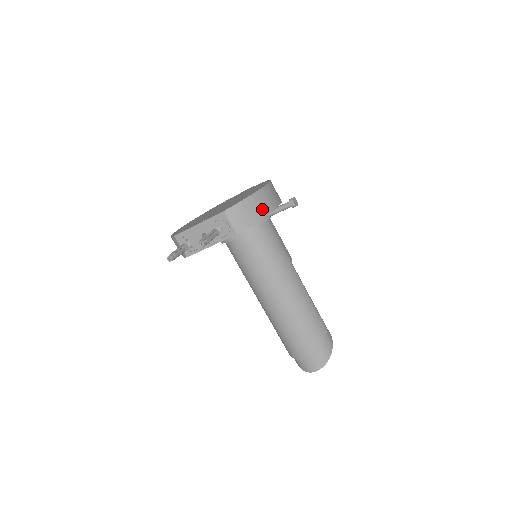
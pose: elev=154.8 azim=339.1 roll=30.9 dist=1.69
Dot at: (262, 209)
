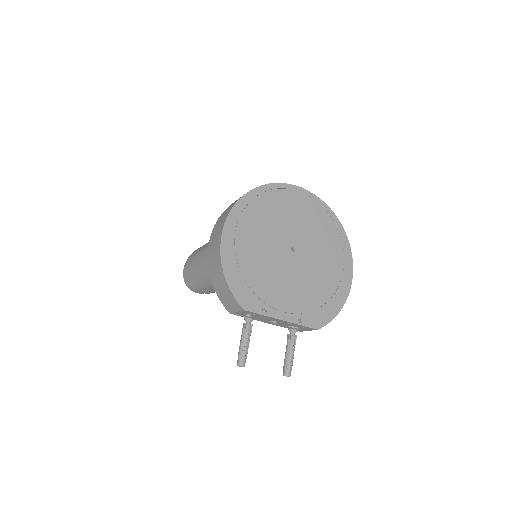
Dot at: occluded
